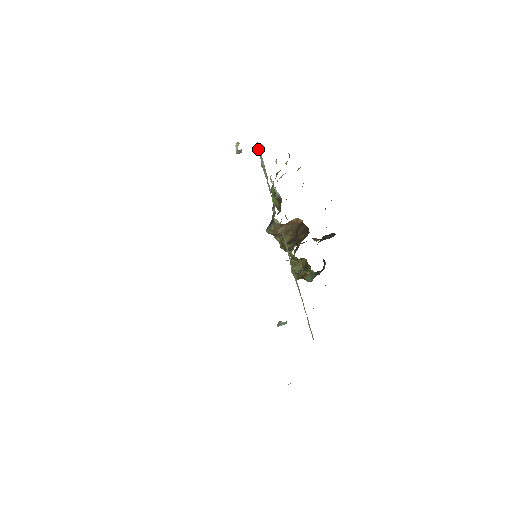
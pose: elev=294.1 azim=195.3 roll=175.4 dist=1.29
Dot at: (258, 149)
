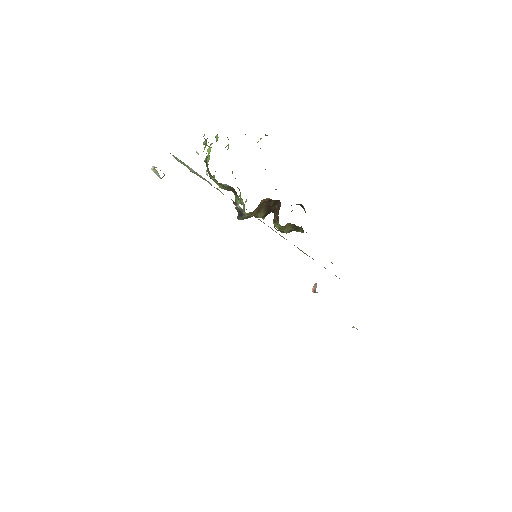
Dot at: occluded
